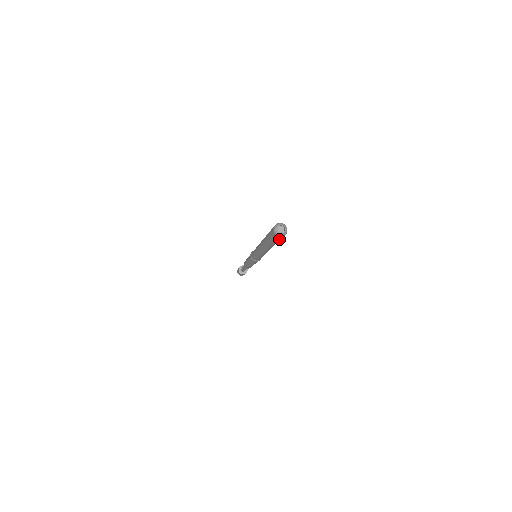
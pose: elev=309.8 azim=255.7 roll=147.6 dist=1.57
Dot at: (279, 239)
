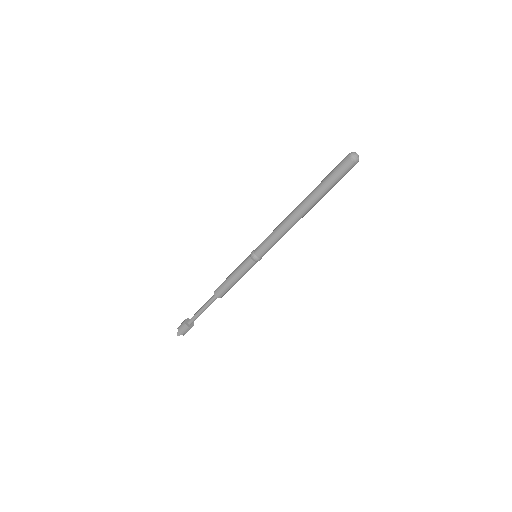
Dot at: occluded
